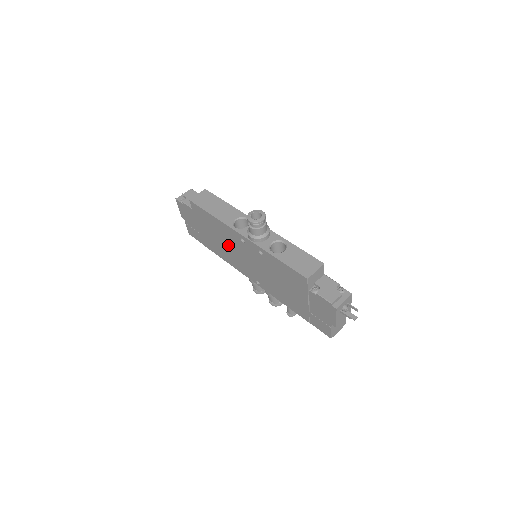
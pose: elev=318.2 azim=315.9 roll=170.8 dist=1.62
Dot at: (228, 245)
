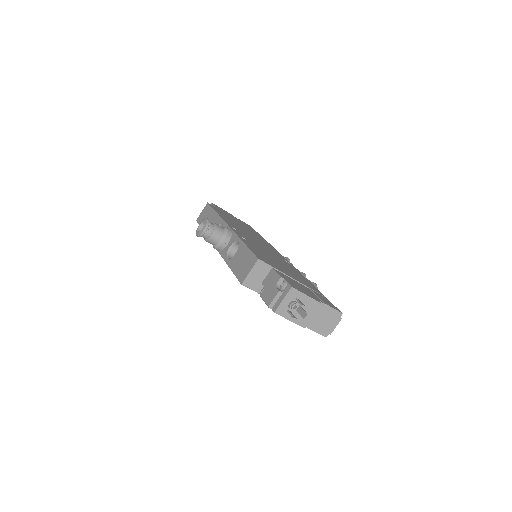
Dot at: occluded
